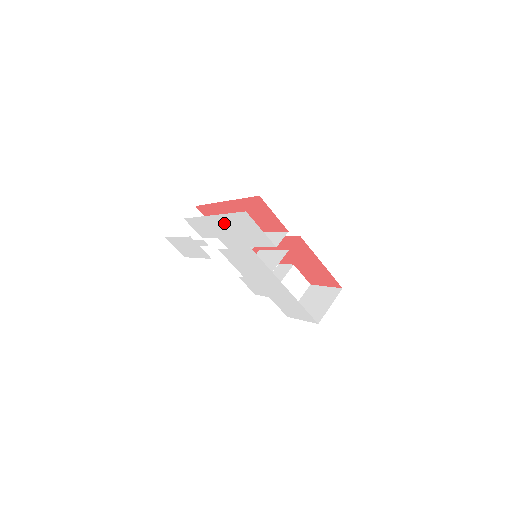
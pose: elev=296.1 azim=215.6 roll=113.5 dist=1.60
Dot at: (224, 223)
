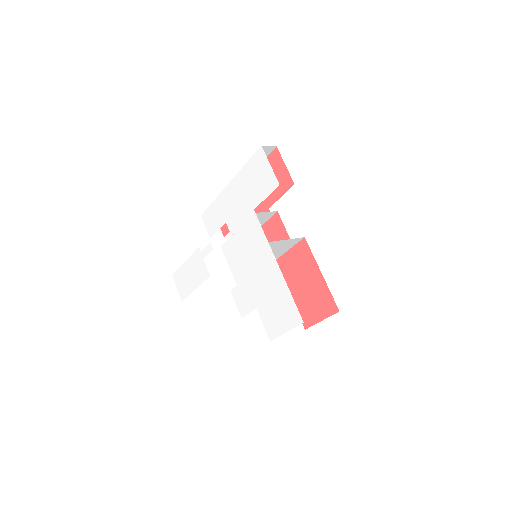
Dot at: (238, 187)
